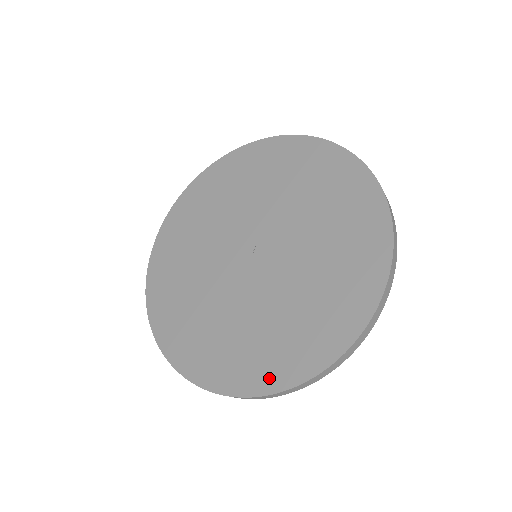
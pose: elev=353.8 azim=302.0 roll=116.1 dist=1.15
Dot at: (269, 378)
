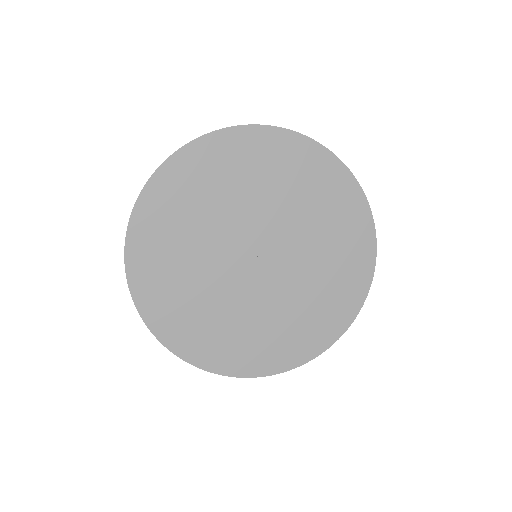
Dot at: (320, 341)
